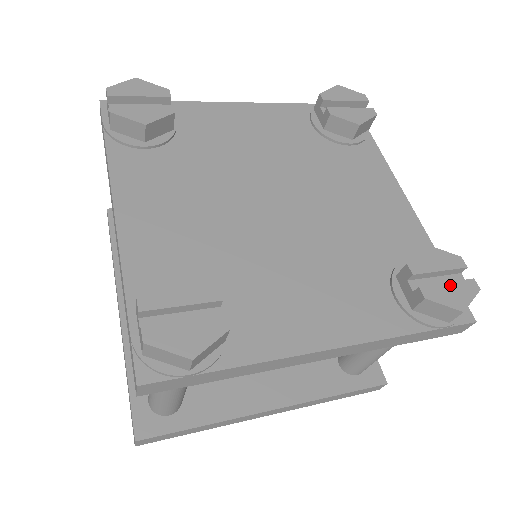
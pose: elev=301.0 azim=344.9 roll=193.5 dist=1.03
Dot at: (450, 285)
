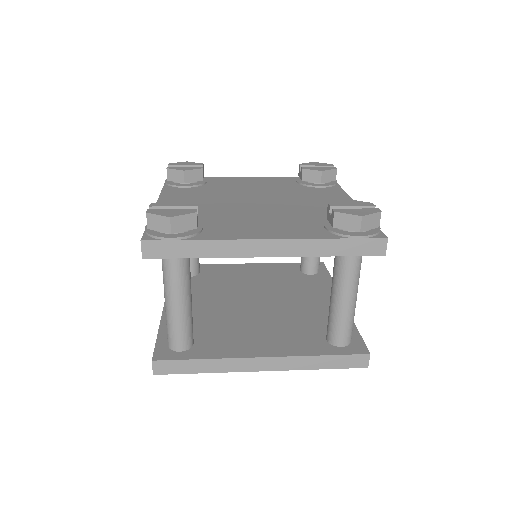
Dot at: (357, 209)
